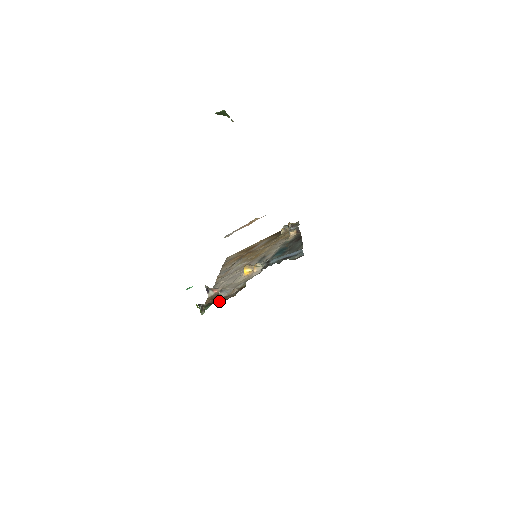
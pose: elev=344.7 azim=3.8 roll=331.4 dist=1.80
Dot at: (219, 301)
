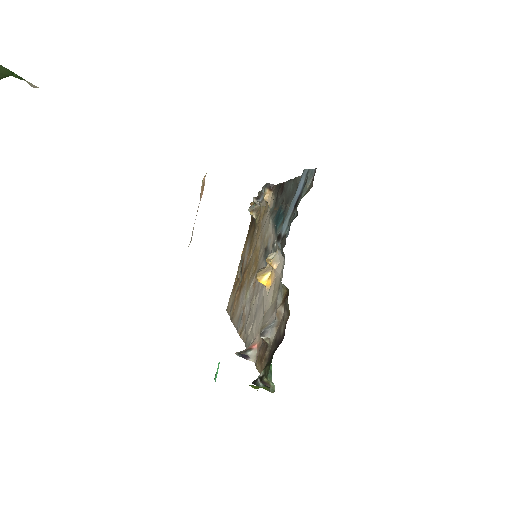
Dot at: (275, 347)
